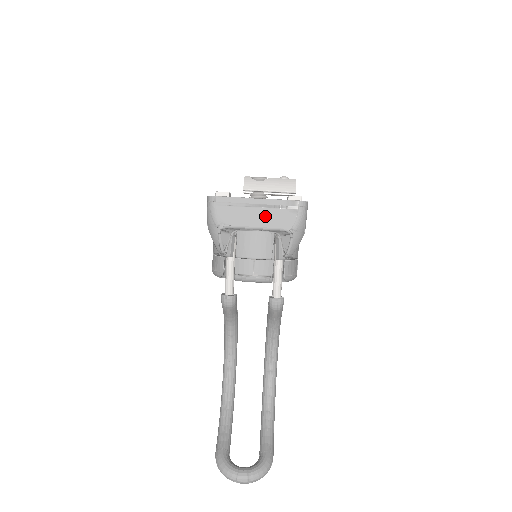
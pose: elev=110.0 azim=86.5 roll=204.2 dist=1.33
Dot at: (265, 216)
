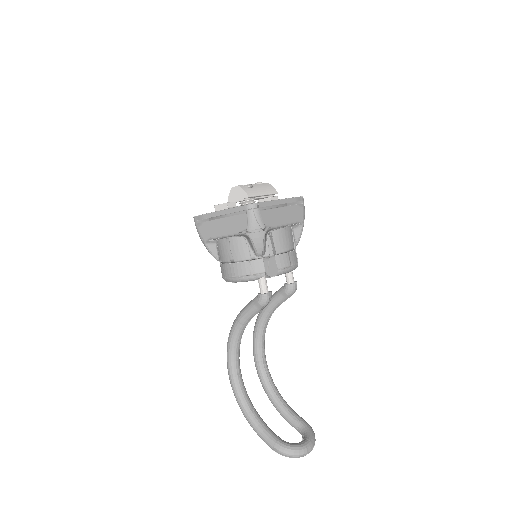
Dot at: (288, 213)
